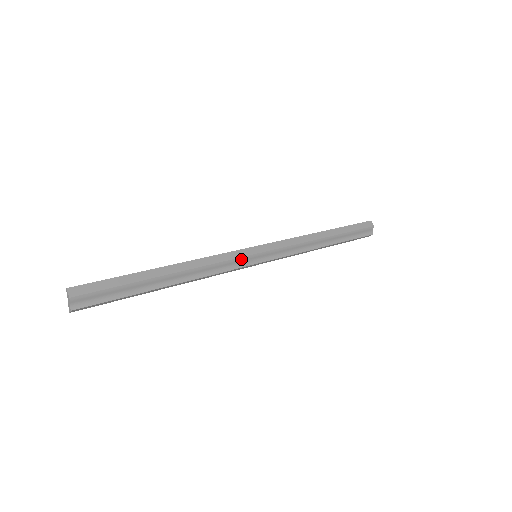
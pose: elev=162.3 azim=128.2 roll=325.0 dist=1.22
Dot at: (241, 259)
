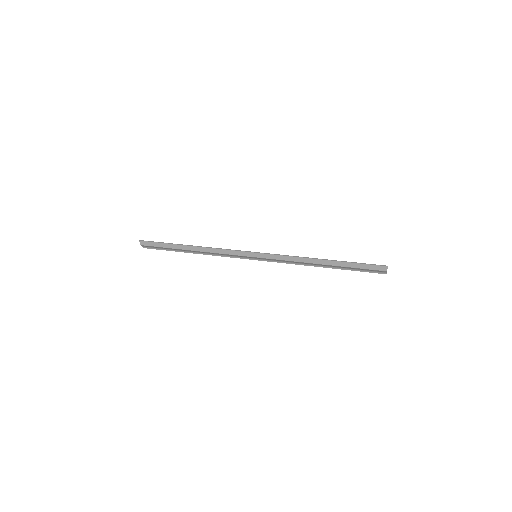
Dot at: (241, 256)
